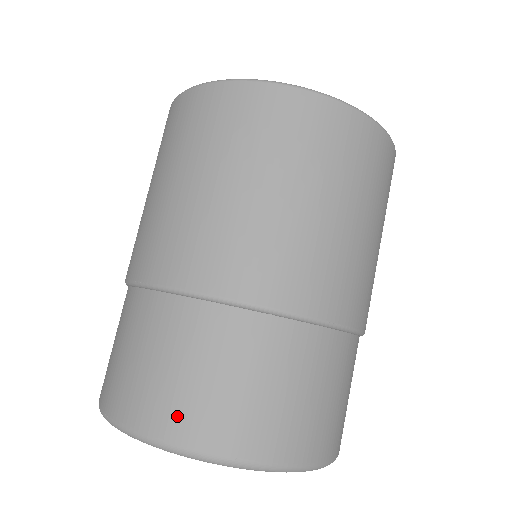
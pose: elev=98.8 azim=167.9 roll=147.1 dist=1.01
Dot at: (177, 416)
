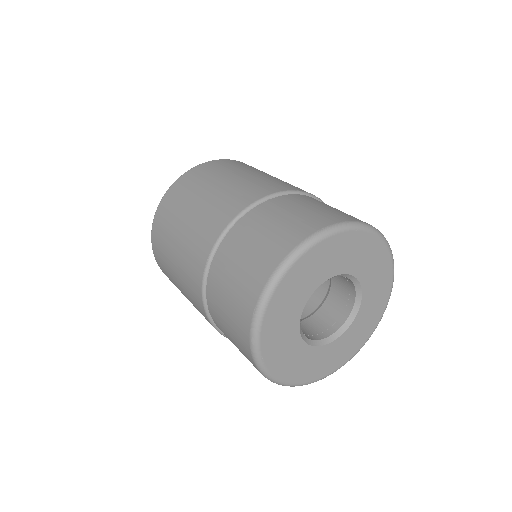
Dot at: (277, 247)
